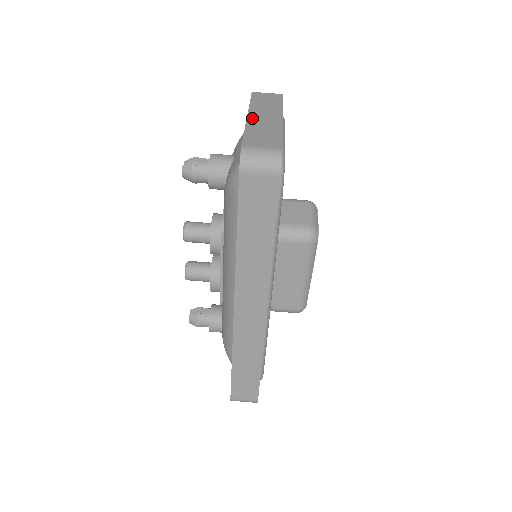
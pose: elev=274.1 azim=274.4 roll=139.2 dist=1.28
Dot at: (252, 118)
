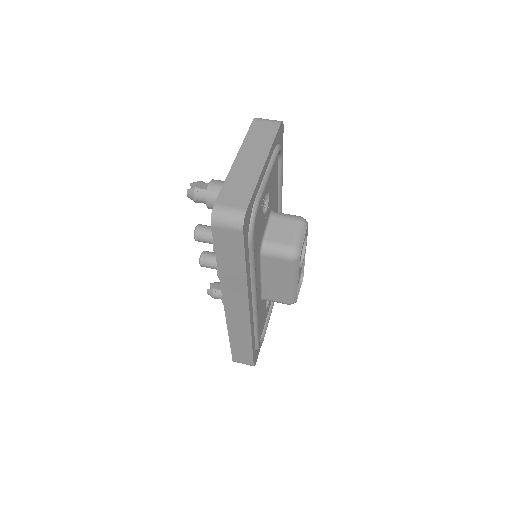
Dot at: (238, 162)
